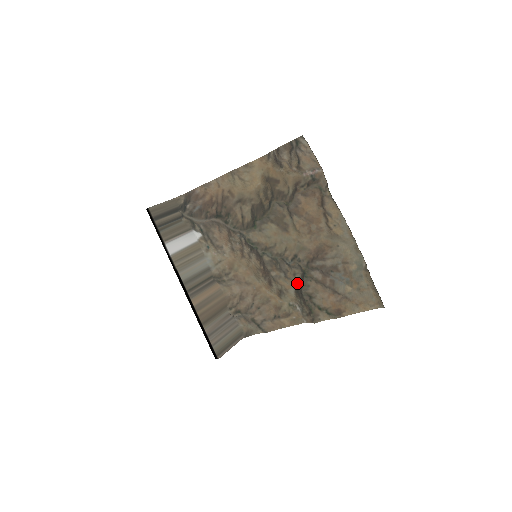
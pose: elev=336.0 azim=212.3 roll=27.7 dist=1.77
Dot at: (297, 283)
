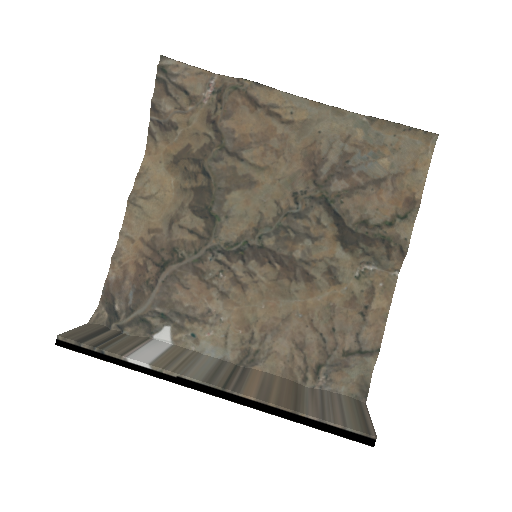
Dot at: (333, 231)
